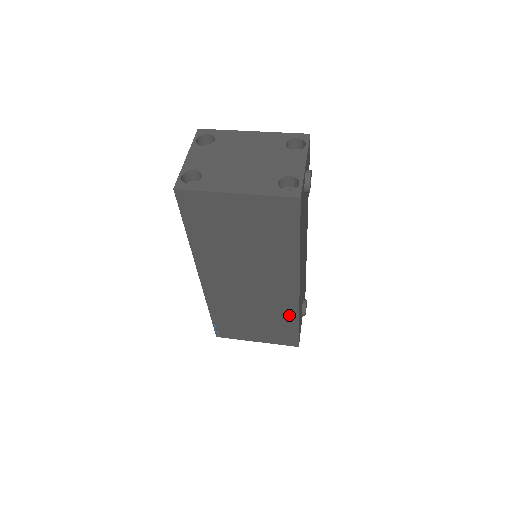
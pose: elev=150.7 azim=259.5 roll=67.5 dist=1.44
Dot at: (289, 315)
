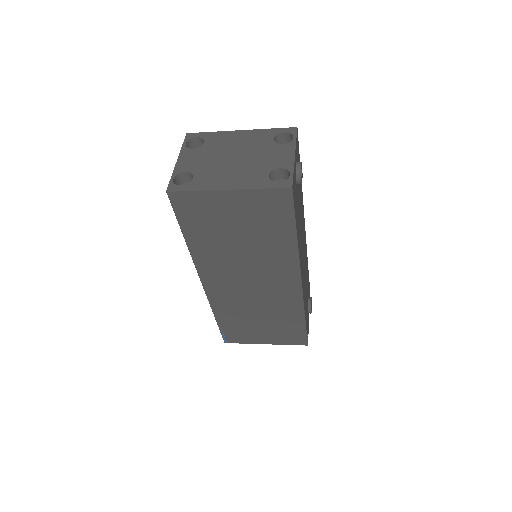
Dot at: (294, 312)
